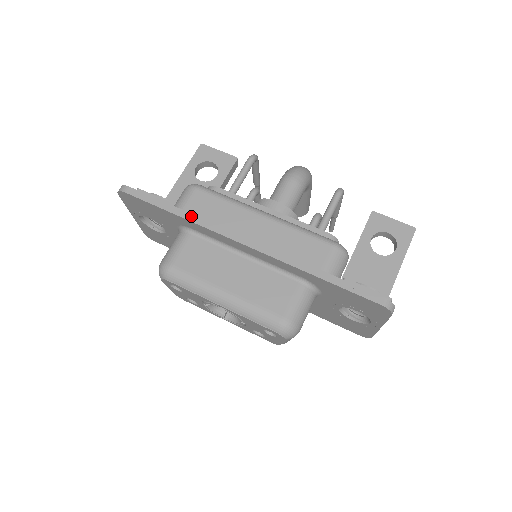
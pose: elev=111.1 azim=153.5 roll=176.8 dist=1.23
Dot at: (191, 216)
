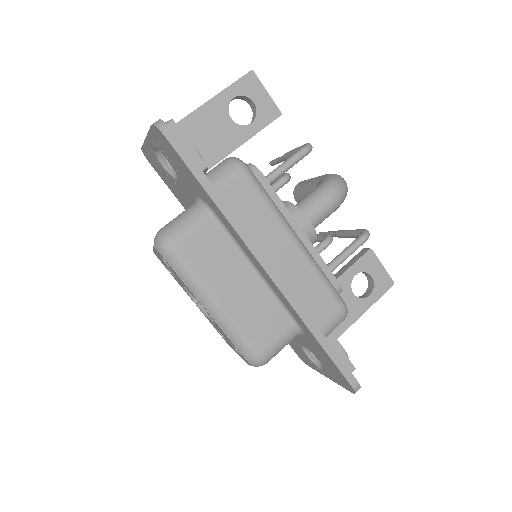
Dot at: (228, 210)
